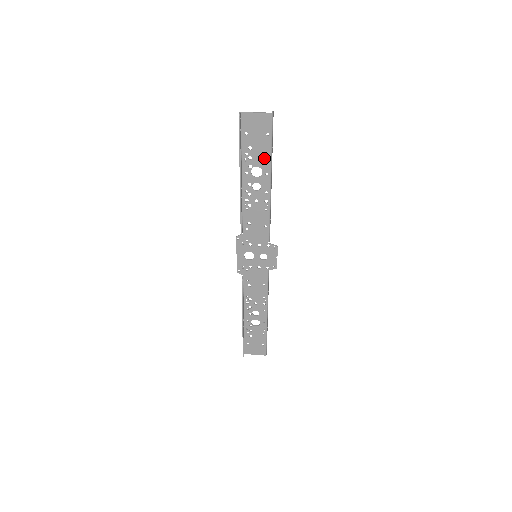
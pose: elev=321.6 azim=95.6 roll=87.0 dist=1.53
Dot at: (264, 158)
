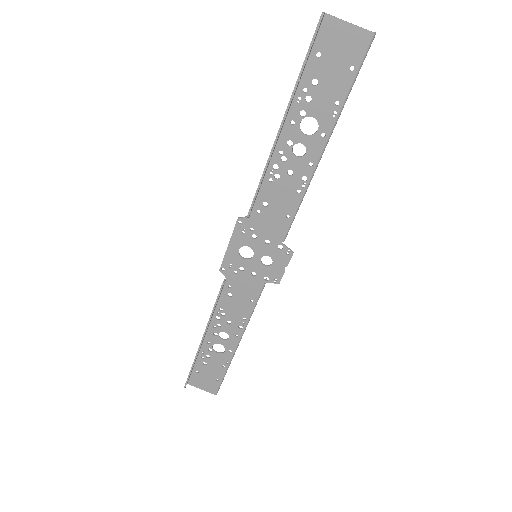
Dot at: (330, 107)
